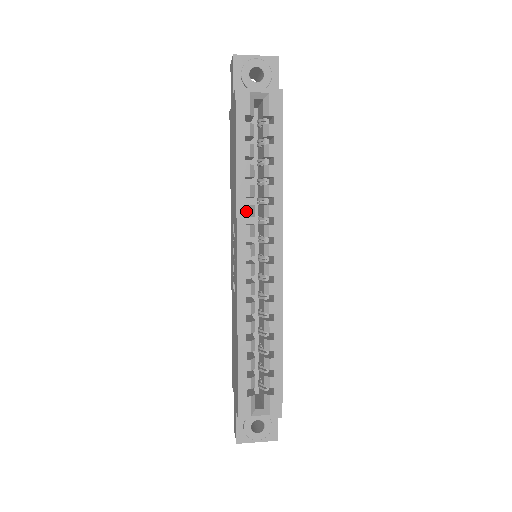
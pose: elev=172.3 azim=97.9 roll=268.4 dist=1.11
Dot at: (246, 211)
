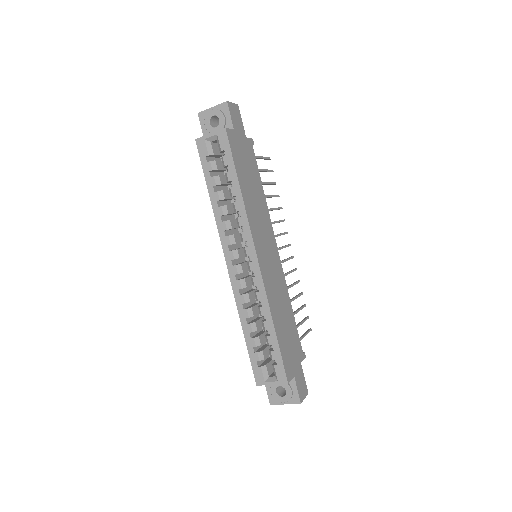
Dot at: (223, 226)
